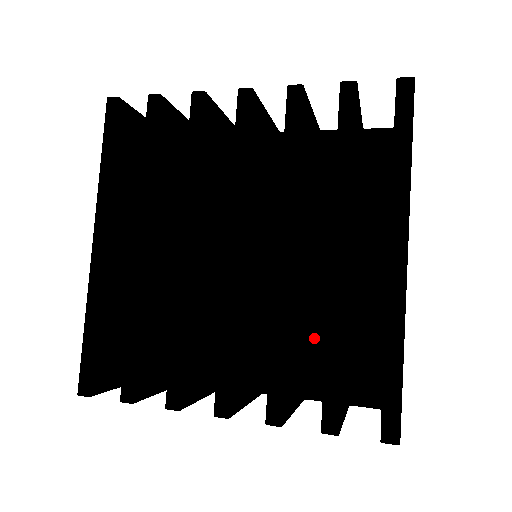
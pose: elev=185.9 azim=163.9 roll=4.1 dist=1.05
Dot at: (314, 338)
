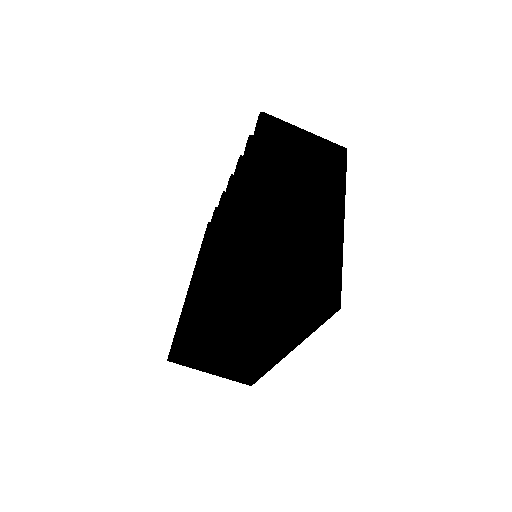
Dot at: occluded
